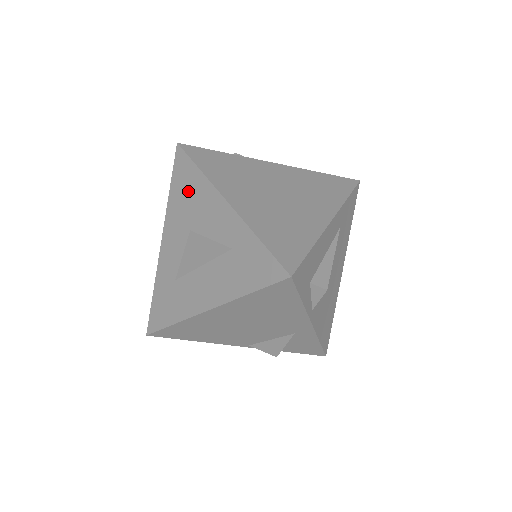
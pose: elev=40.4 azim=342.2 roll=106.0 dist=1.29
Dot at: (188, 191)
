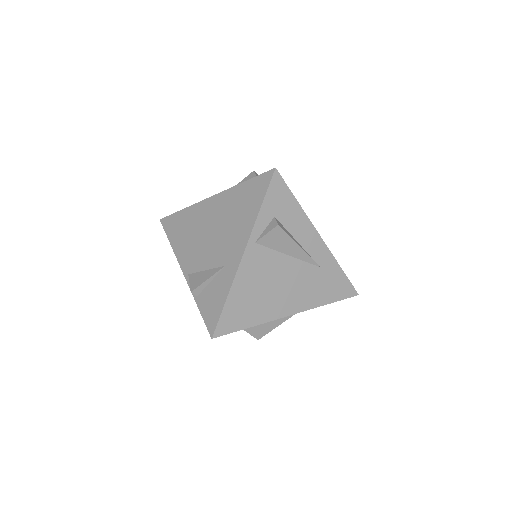
Dot at: occluded
